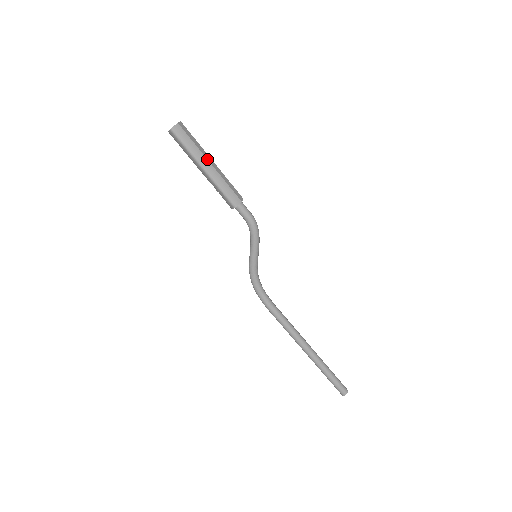
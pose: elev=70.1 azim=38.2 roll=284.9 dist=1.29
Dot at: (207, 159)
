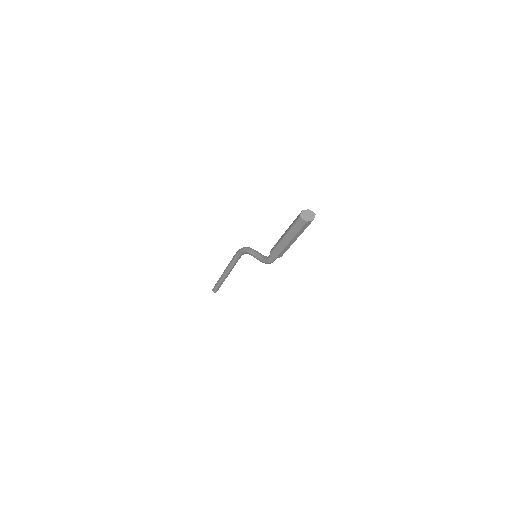
Dot at: (292, 239)
